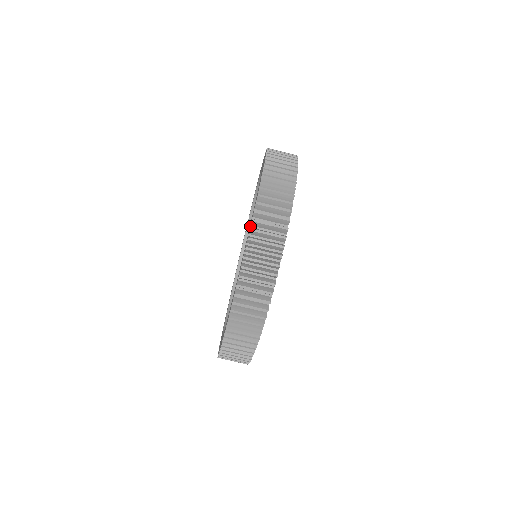
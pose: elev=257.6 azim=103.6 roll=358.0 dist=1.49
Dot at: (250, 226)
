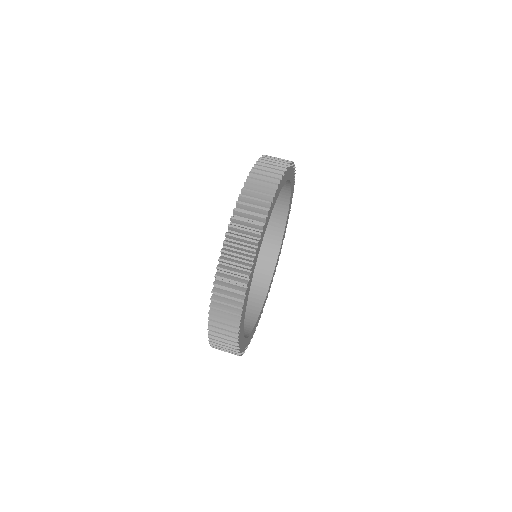
Dot at: (225, 238)
